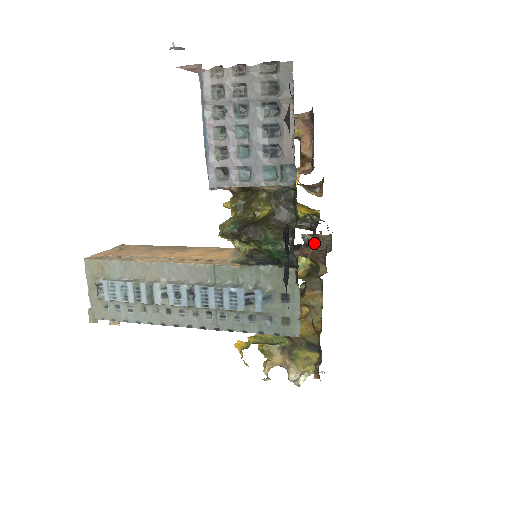
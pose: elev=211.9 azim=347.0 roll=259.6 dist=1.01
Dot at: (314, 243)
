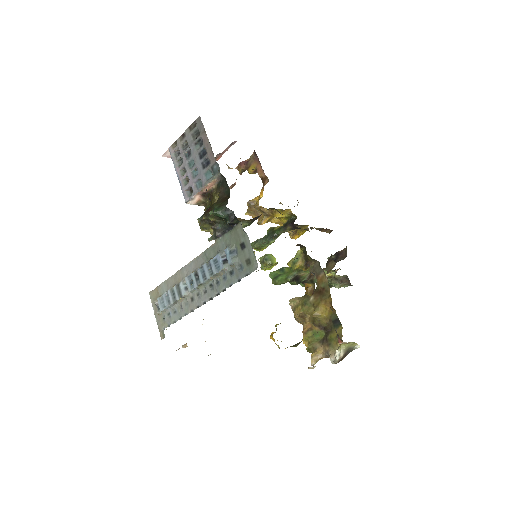
Dot at: occluded
